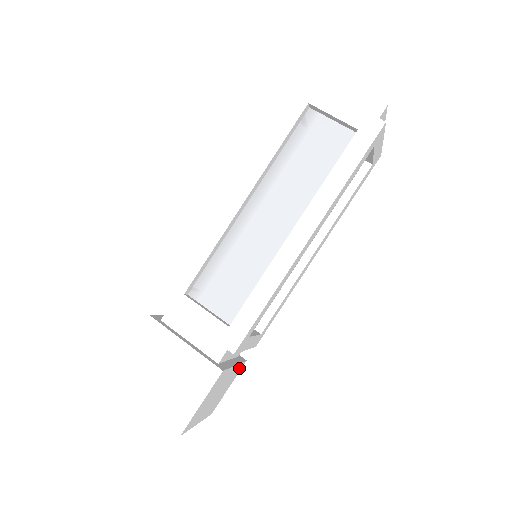
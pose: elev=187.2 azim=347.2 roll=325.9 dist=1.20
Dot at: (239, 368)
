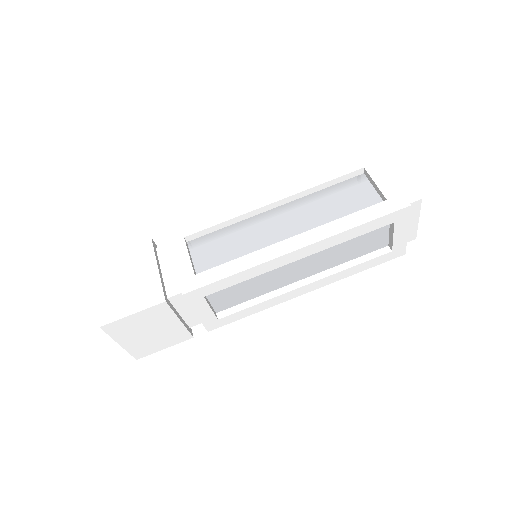
Dot at: occluded
